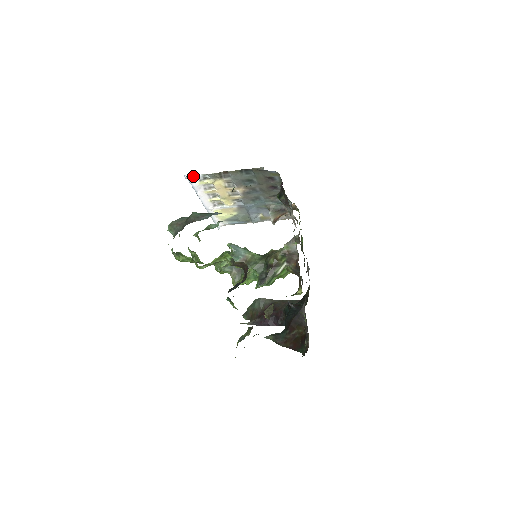
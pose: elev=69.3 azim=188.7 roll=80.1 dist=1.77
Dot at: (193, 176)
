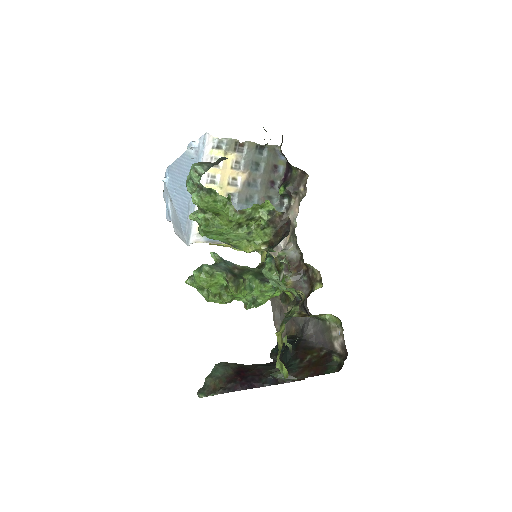
Dot at: (211, 136)
